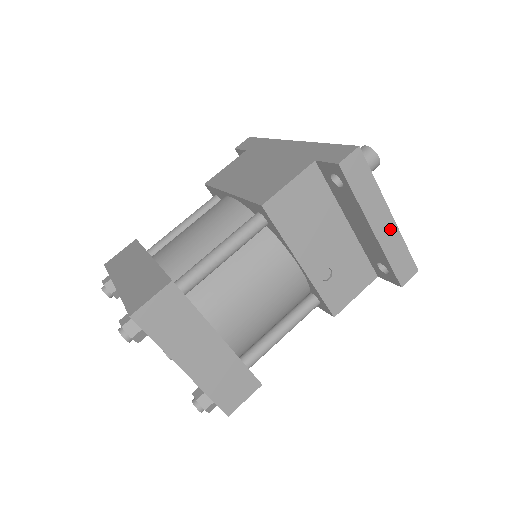
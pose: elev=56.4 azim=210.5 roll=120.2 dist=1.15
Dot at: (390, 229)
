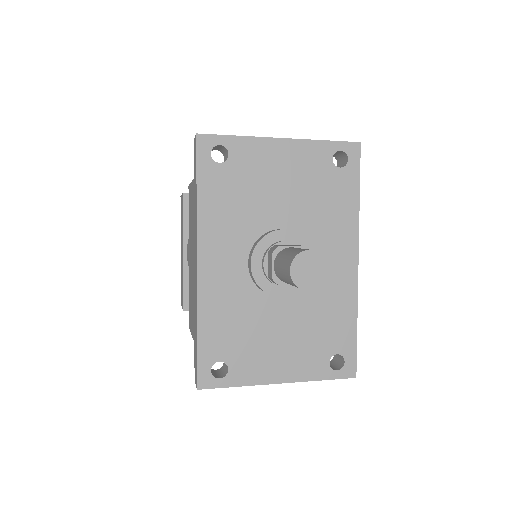
Dot at: occluded
